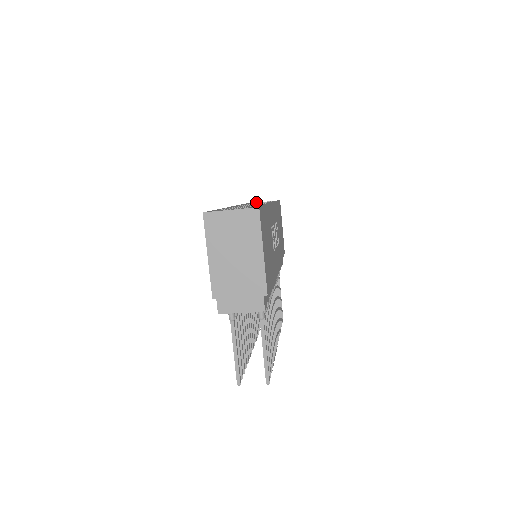
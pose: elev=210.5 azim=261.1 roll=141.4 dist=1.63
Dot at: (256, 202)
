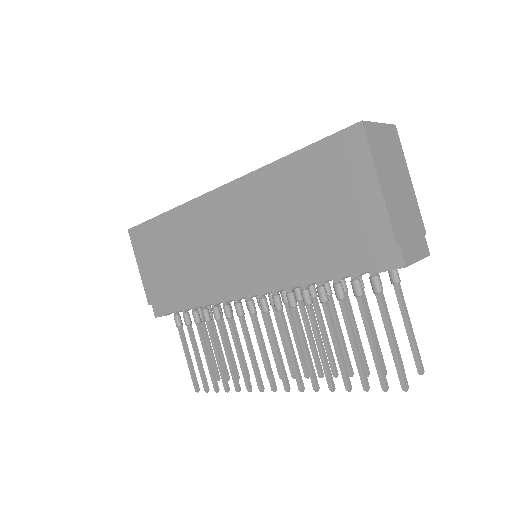
Dot at: occluded
